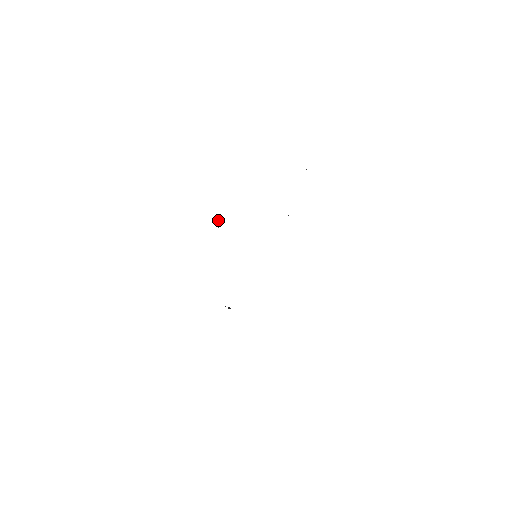
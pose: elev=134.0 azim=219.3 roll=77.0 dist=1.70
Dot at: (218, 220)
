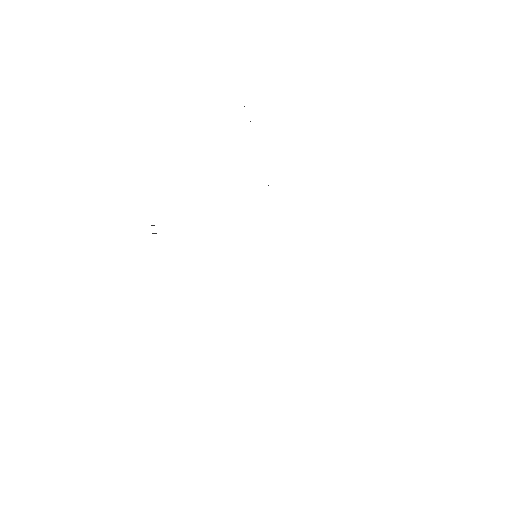
Dot at: (152, 225)
